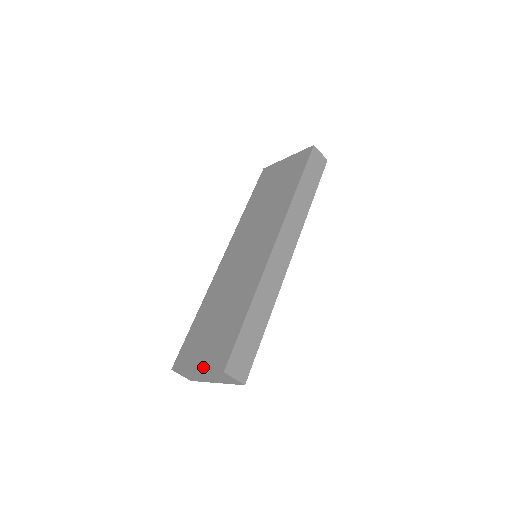
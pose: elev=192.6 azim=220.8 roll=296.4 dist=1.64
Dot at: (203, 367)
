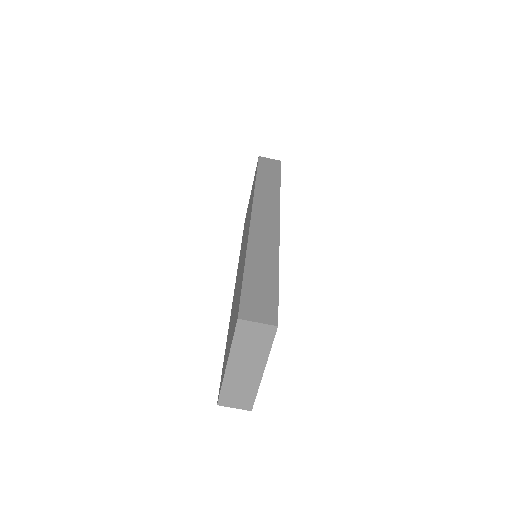
Dot at: (229, 351)
